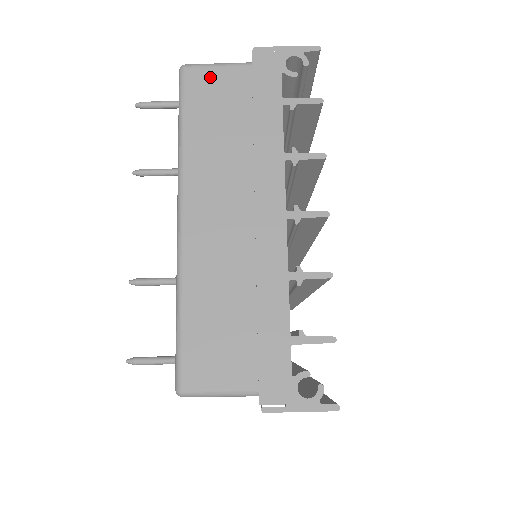
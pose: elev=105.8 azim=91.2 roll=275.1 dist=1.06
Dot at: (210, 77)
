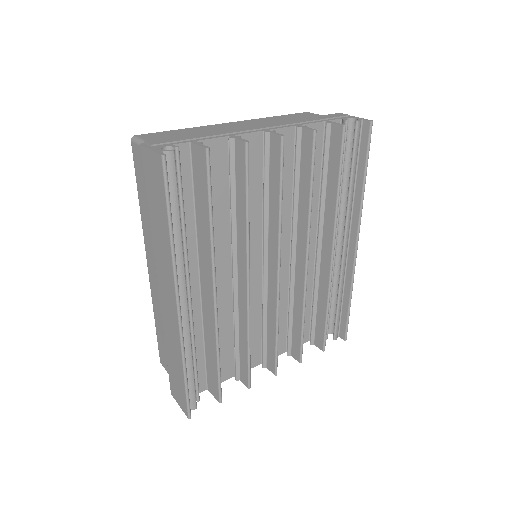
Dot at: (311, 115)
